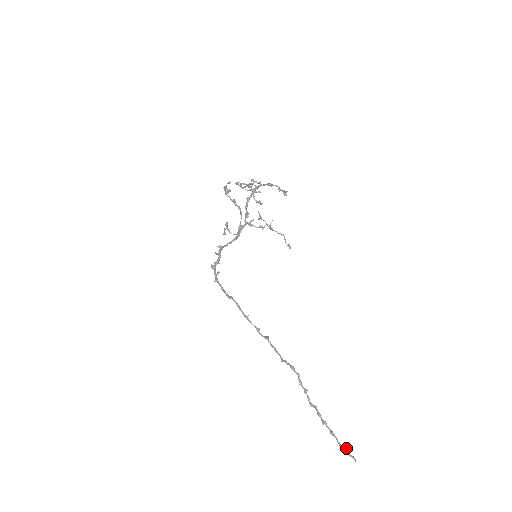
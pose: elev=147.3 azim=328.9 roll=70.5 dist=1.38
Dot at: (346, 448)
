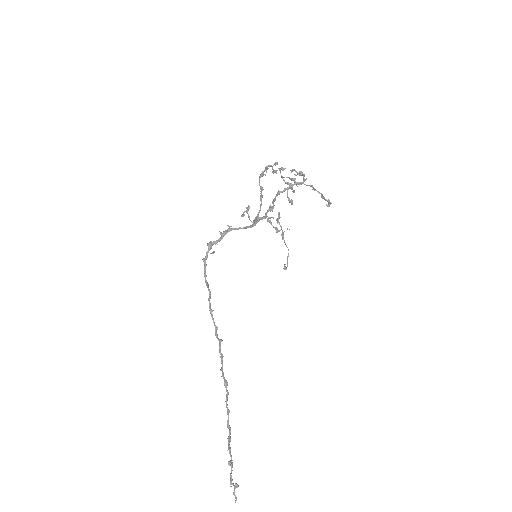
Dot at: (234, 485)
